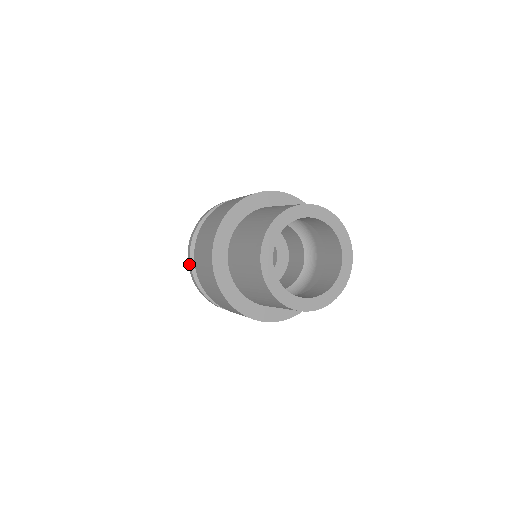
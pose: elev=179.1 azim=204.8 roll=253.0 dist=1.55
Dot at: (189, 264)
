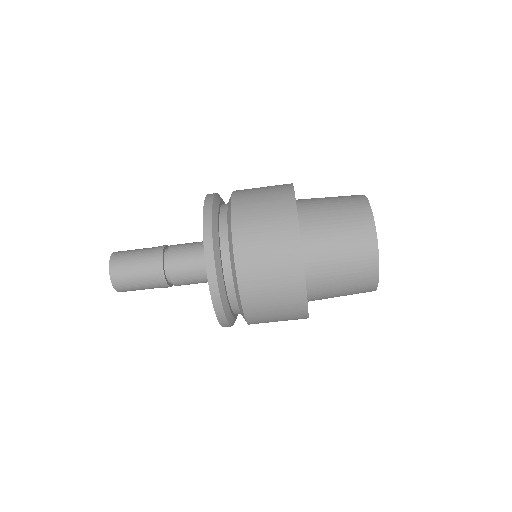
Dot at: (211, 196)
